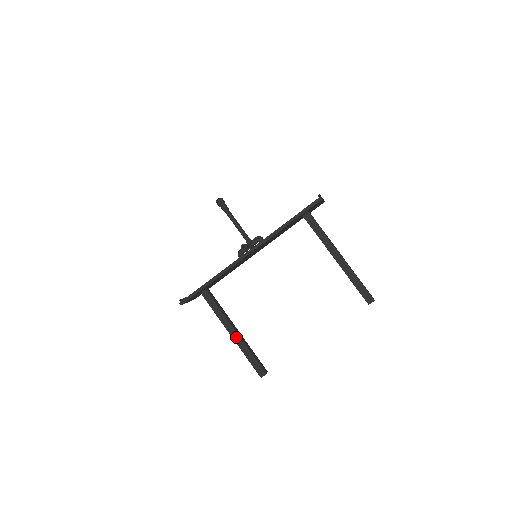
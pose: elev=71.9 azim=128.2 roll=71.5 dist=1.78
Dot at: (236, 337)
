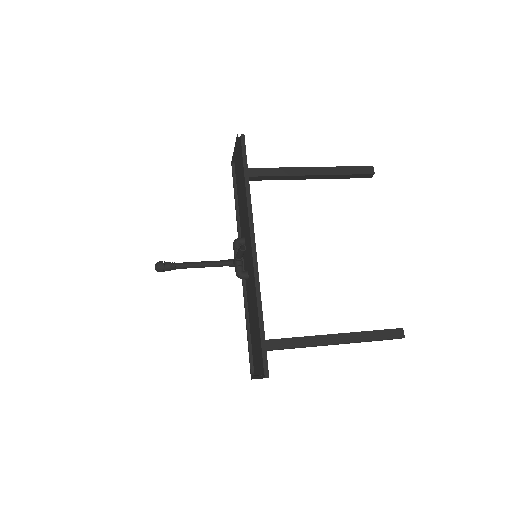
Dot at: (341, 338)
